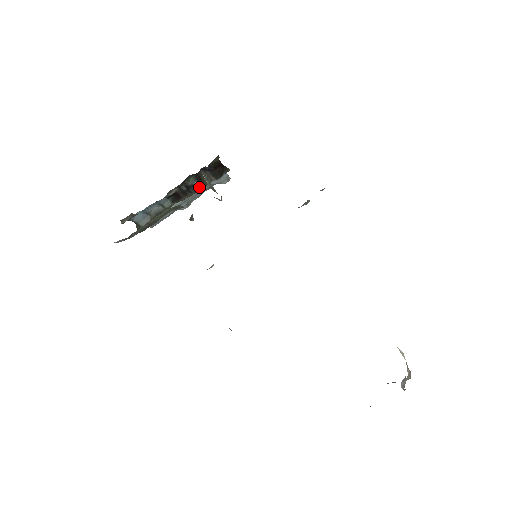
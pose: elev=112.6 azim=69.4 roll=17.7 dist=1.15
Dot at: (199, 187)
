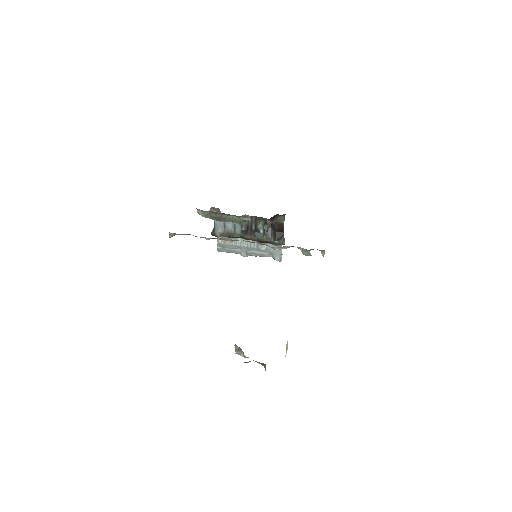
Dot at: (261, 237)
